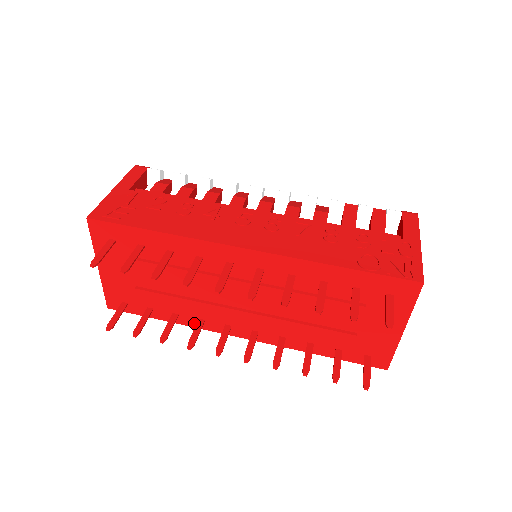
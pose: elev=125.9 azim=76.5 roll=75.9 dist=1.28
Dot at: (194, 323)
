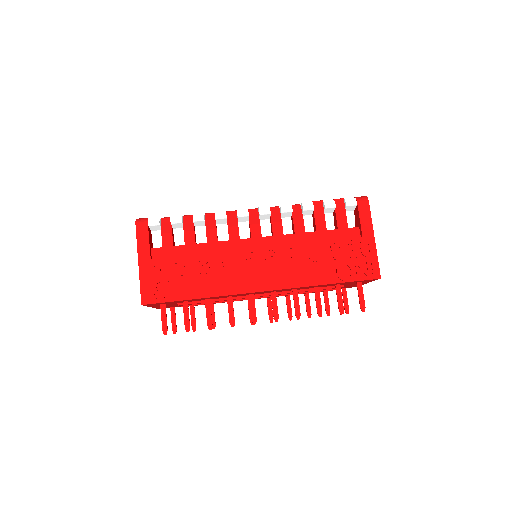
Dot at: occluded
